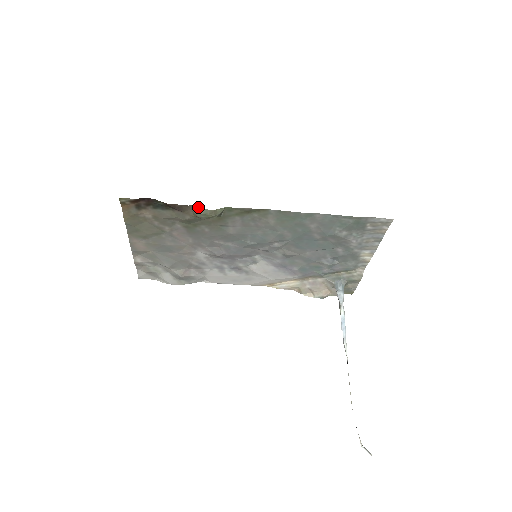
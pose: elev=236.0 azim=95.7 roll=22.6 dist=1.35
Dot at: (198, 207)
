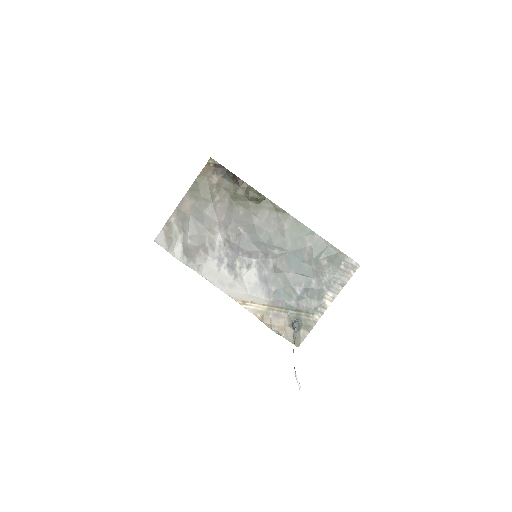
Dot at: (252, 187)
